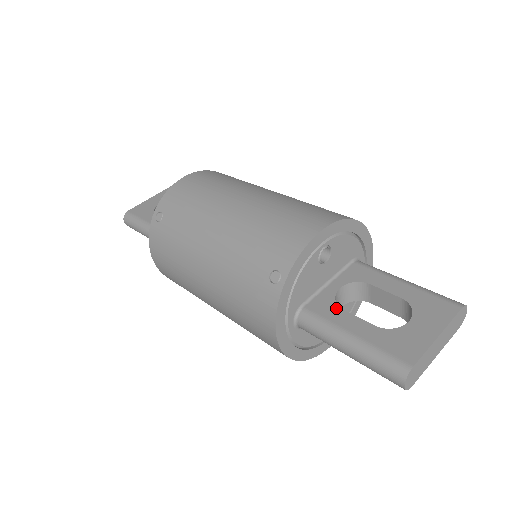
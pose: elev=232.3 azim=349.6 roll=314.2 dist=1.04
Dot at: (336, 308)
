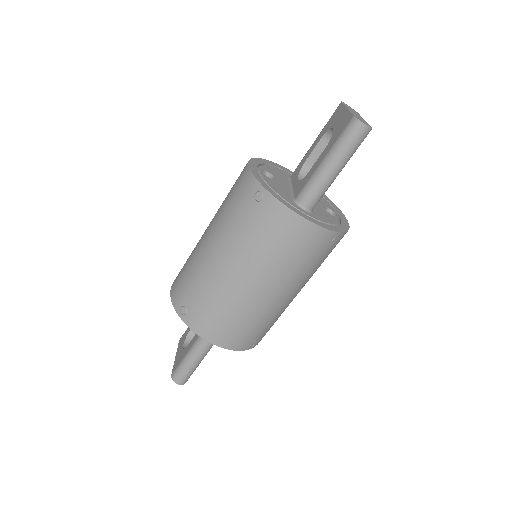
Dot at: (306, 176)
